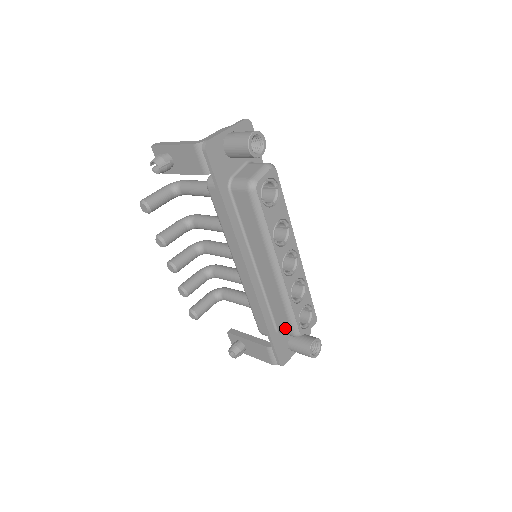
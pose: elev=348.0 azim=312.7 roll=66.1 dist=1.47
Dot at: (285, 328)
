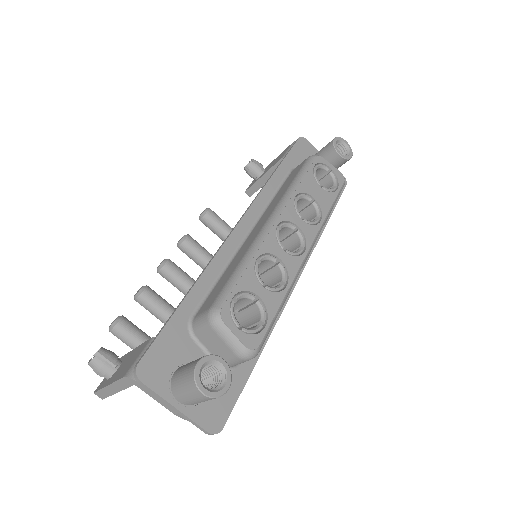
Dot at: (208, 304)
